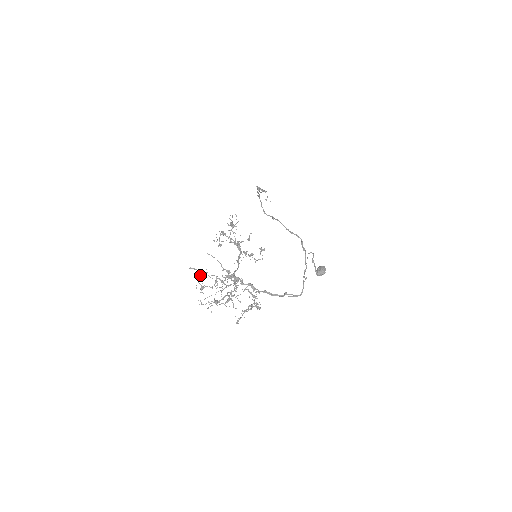
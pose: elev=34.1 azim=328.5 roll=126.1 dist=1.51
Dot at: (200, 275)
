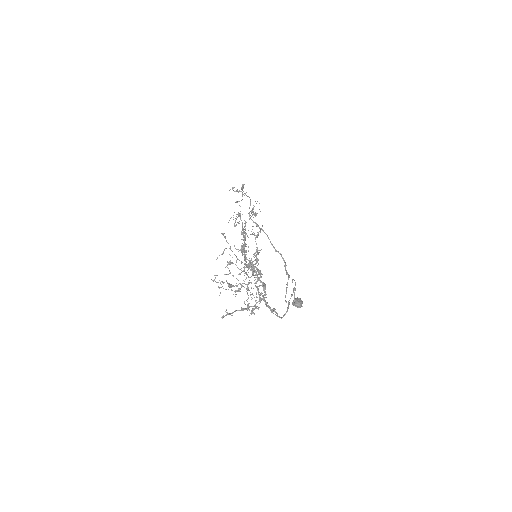
Dot at: occluded
